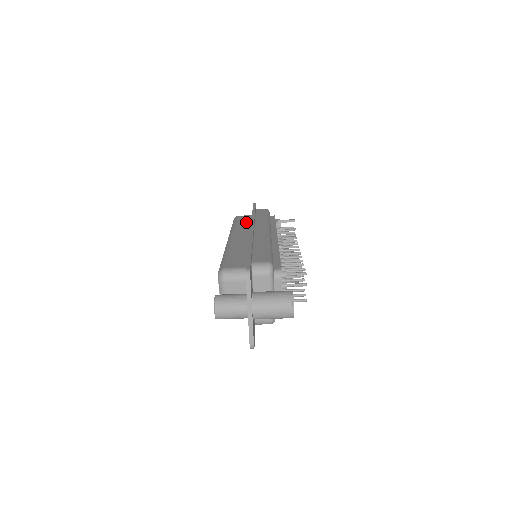
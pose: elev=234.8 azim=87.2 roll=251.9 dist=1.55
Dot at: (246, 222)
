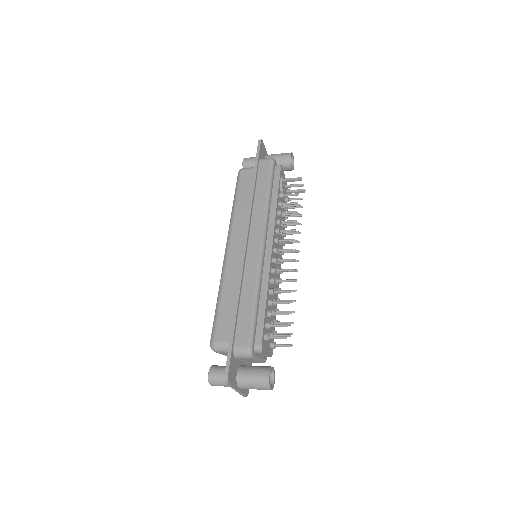
Dot at: (247, 198)
